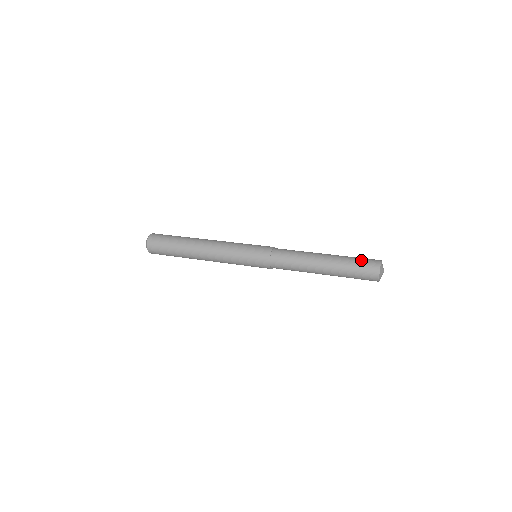
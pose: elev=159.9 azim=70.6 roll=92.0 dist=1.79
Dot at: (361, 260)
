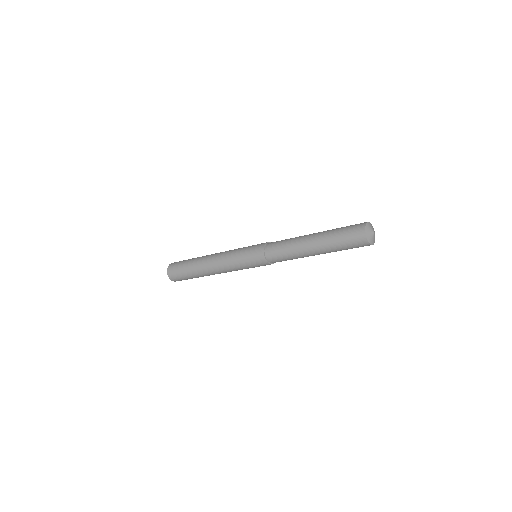
Dot at: occluded
